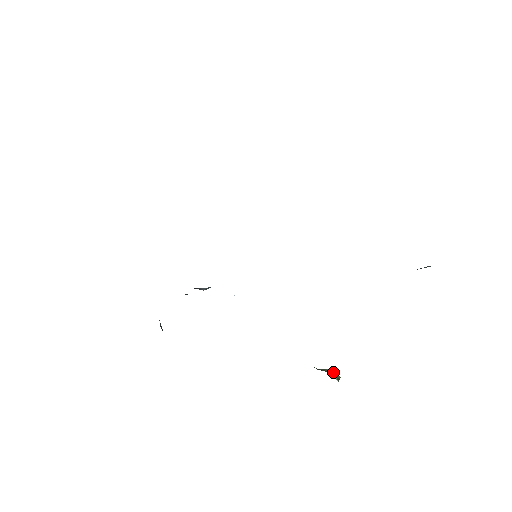
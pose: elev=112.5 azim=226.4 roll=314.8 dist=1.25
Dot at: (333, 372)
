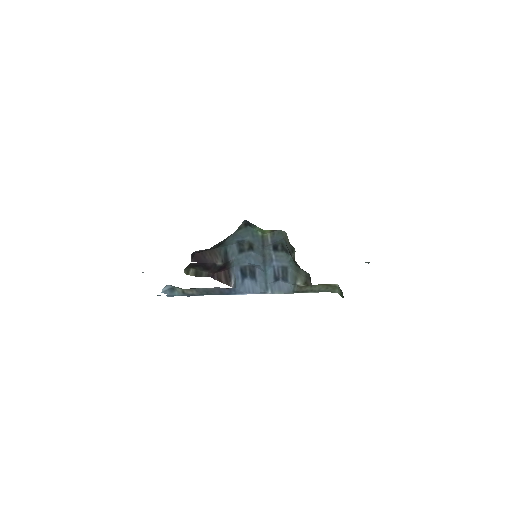
Dot at: occluded
